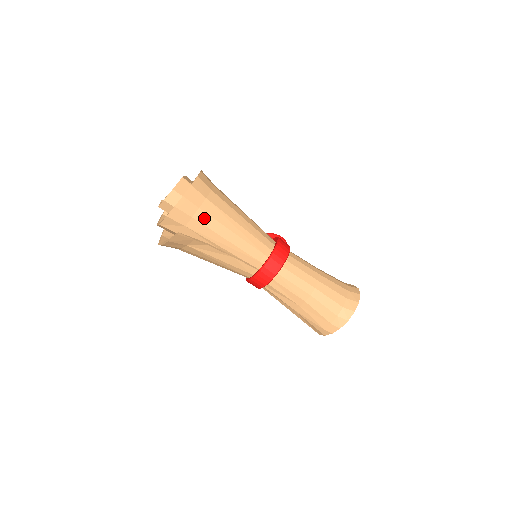
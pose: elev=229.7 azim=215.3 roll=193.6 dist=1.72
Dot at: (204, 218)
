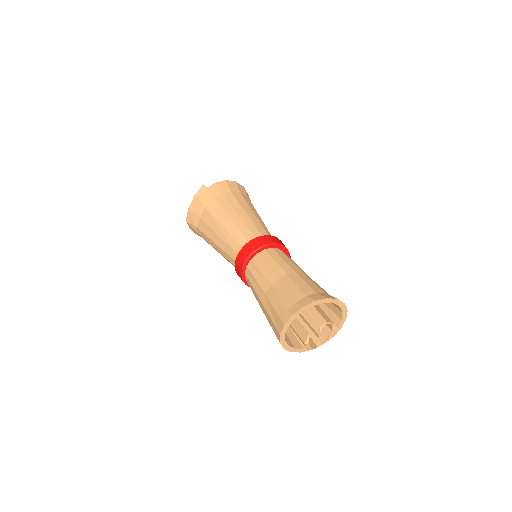
Dot at: (230, 197)
